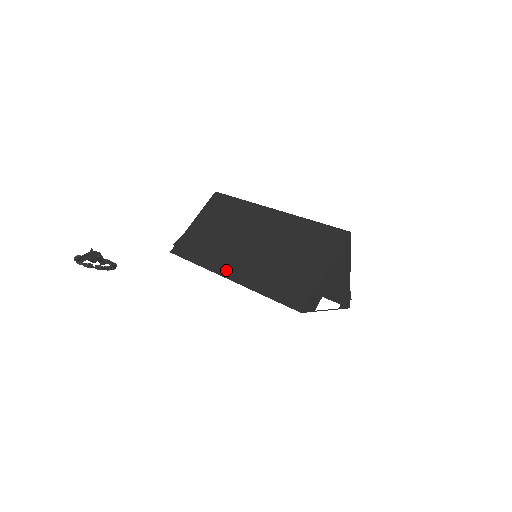
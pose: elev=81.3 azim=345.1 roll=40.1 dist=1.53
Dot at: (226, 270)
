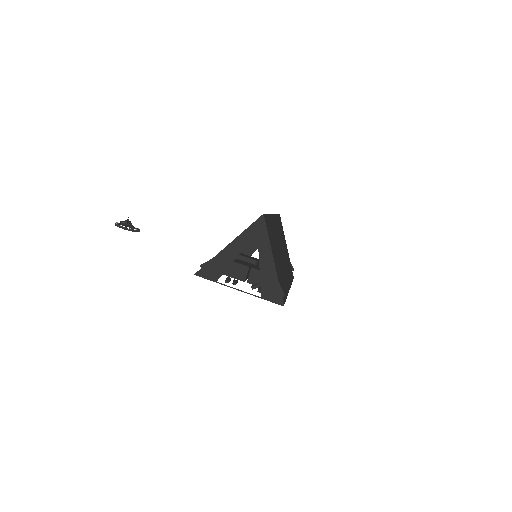
Dot at: occluded
